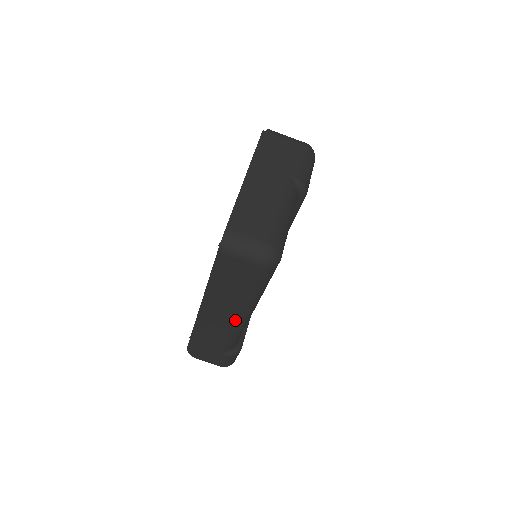
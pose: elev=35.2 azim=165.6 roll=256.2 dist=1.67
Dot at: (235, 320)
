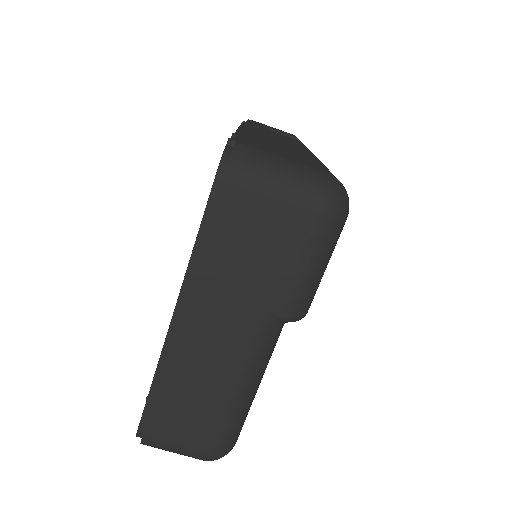
Dot at: occluded
